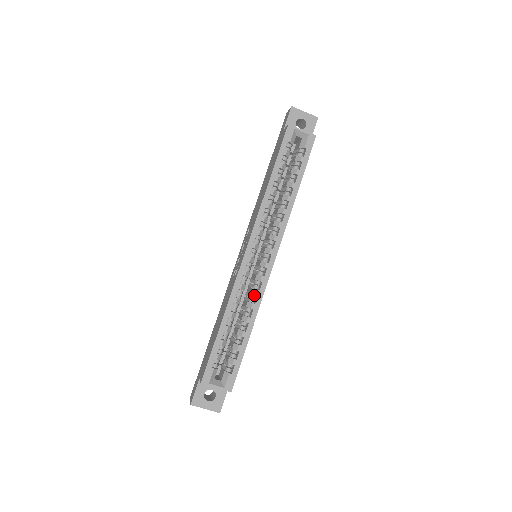
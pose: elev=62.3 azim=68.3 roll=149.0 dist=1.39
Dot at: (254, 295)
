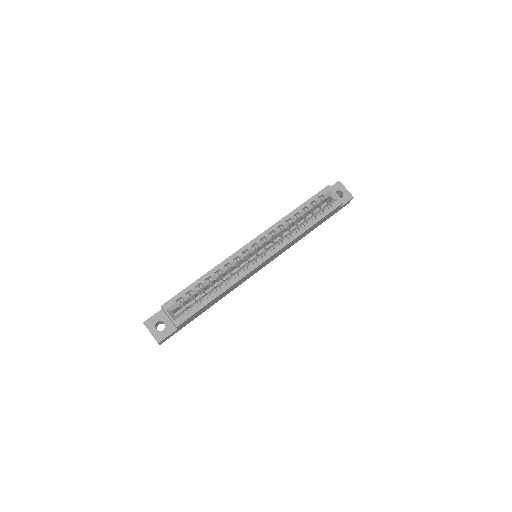
Dot at: (237, 274)
